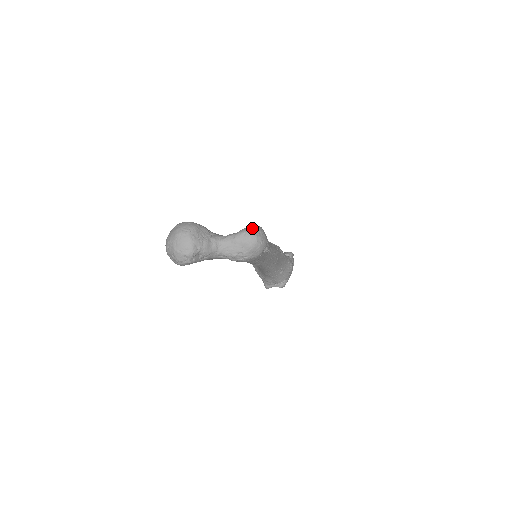
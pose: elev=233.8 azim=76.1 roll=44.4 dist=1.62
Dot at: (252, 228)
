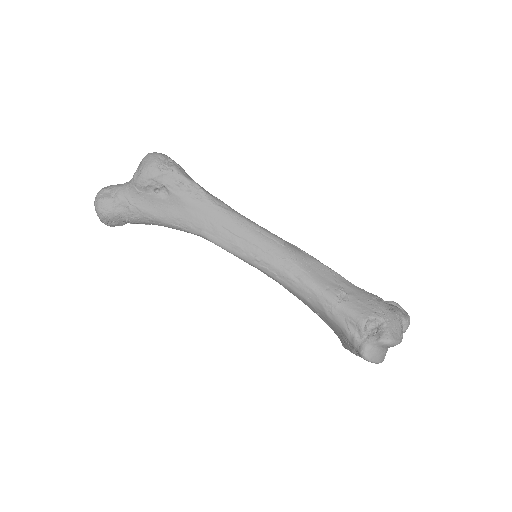
Dot at: occluded
